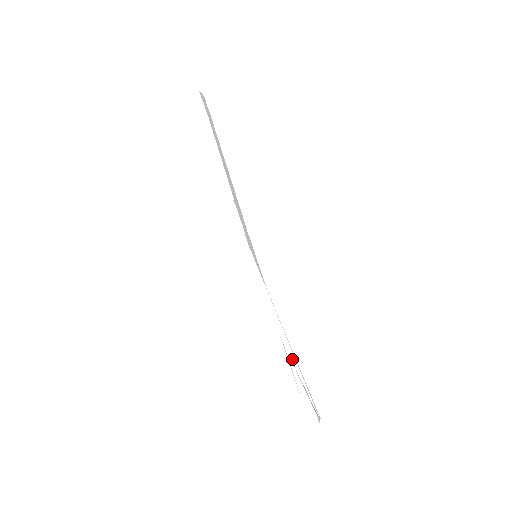
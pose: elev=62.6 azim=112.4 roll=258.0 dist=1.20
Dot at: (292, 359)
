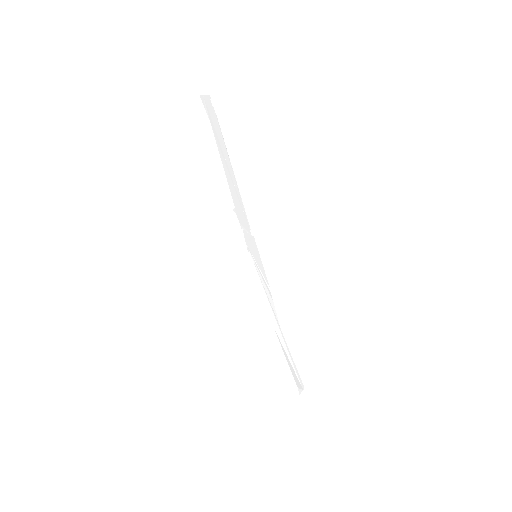
Dot at: (282, 344)
